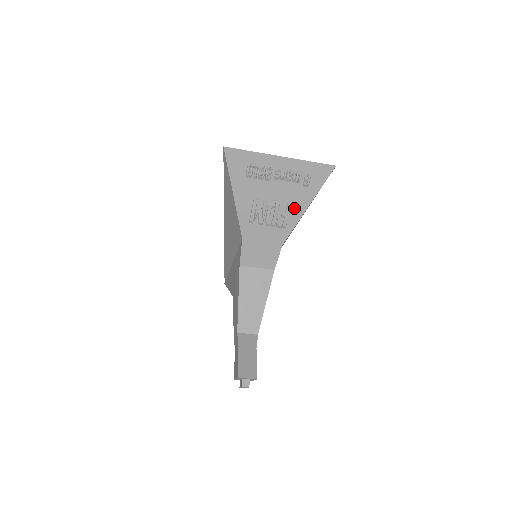
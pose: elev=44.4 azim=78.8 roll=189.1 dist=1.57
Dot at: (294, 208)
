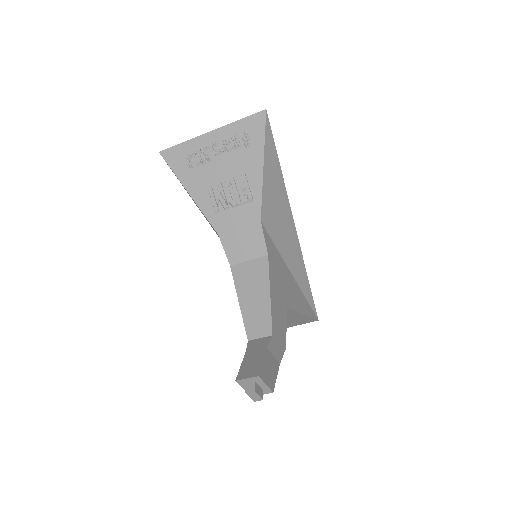
Dot at: (250, 175)
